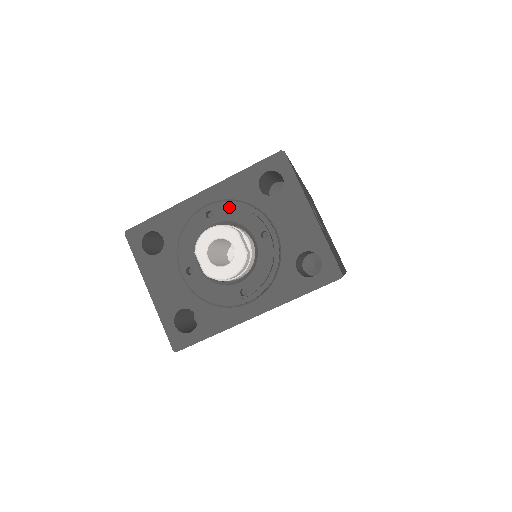
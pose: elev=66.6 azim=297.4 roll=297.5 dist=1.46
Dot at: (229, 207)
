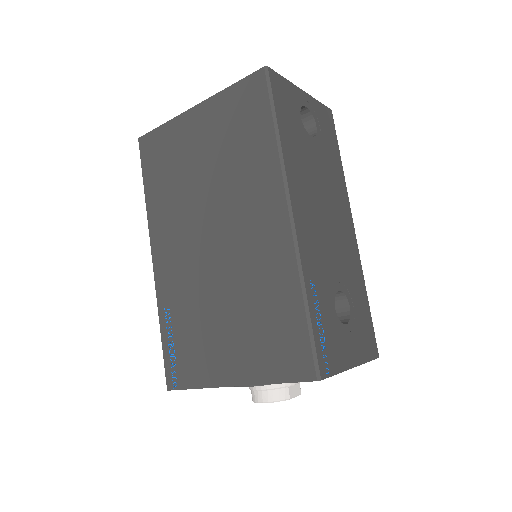
Dot at: occluded
